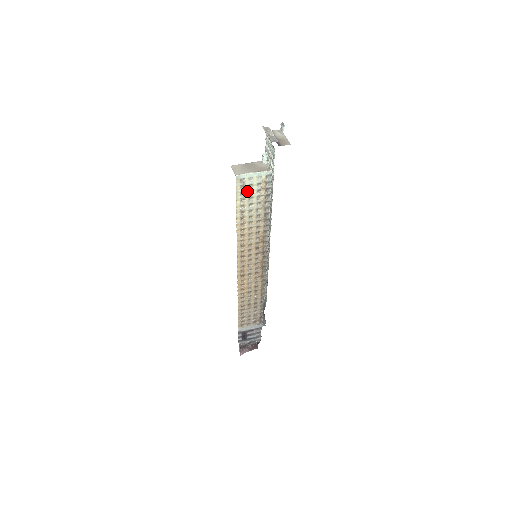
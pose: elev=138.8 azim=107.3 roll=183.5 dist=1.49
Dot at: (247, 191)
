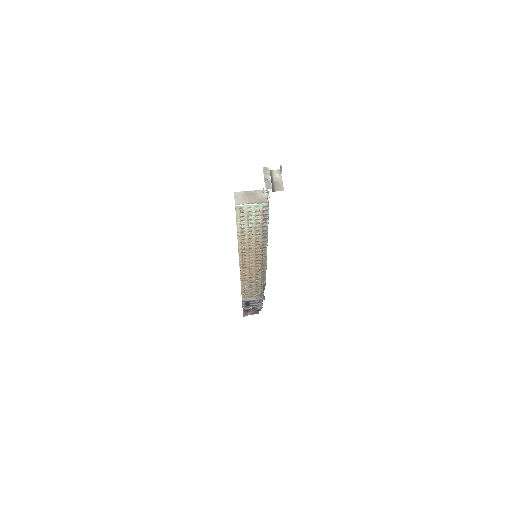
Dot at: (246, 215)
